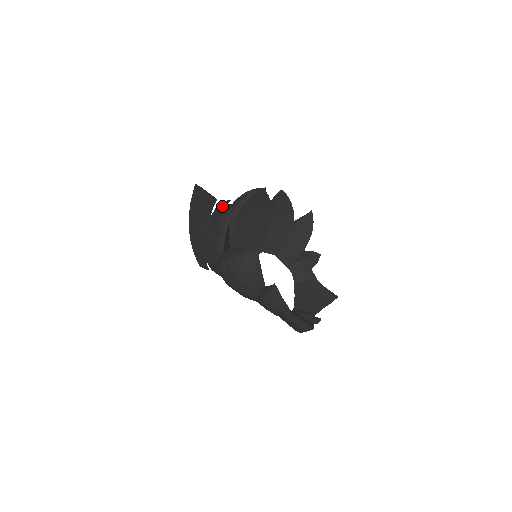
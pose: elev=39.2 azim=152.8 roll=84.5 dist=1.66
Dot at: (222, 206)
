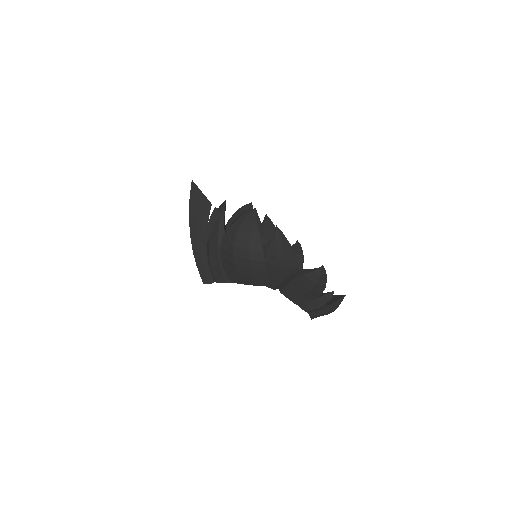
Dot at: occluded
